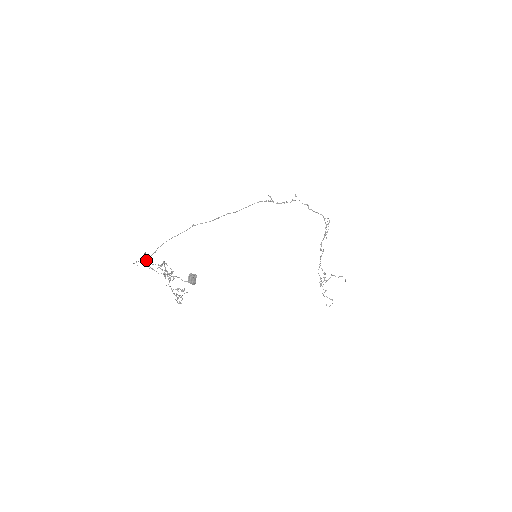
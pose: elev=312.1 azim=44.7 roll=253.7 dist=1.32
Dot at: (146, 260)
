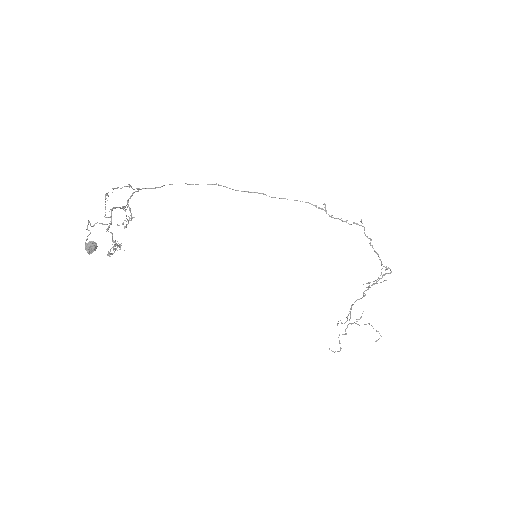
Dot at: (105, 195)
